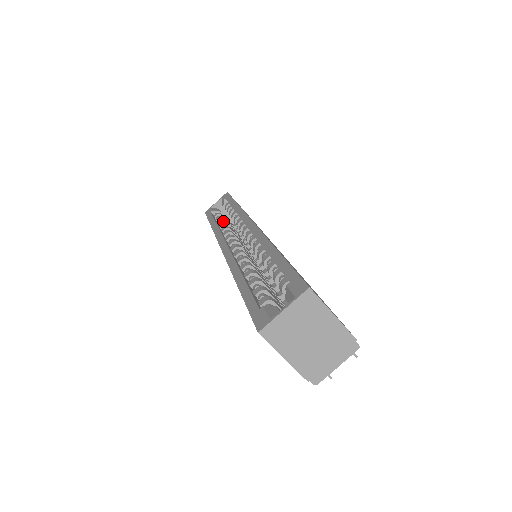
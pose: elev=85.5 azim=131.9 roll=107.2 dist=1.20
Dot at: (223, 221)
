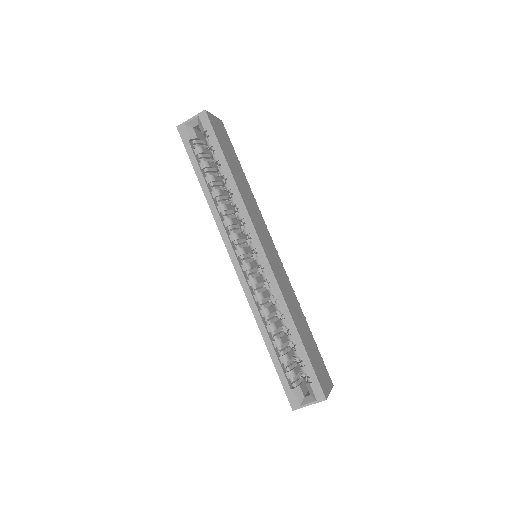
Dot at: (213, 181)
